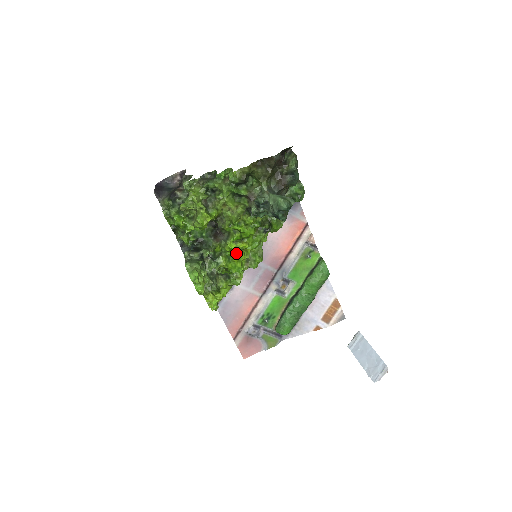
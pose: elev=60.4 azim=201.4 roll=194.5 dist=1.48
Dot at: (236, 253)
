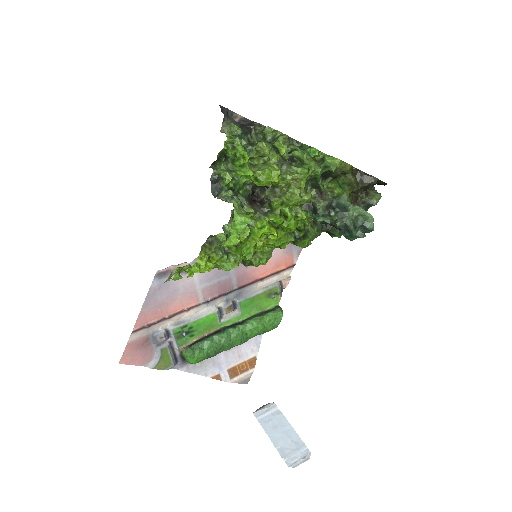
Dot at: (261, 236)
